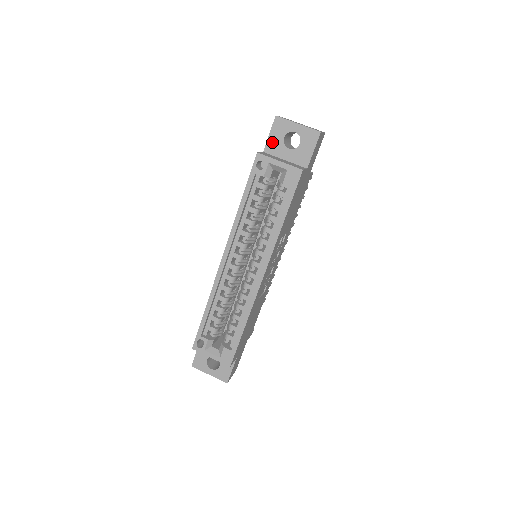
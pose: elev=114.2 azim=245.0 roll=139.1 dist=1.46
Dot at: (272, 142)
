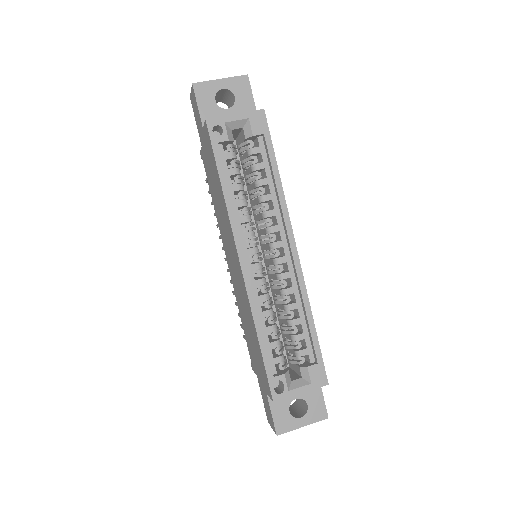
Dot at: (206, 112)
